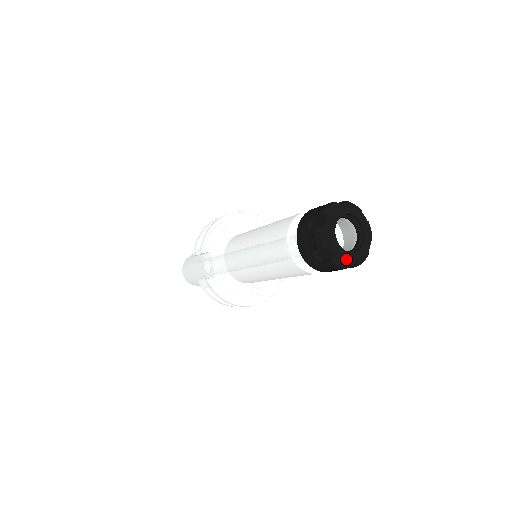
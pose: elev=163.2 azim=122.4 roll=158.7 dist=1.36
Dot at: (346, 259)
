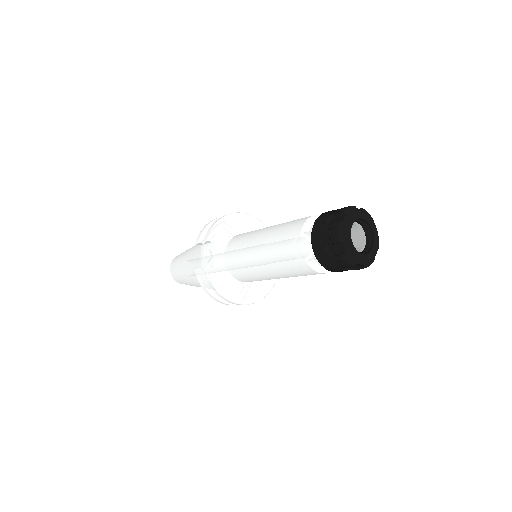
Dot at: (356, 258)
